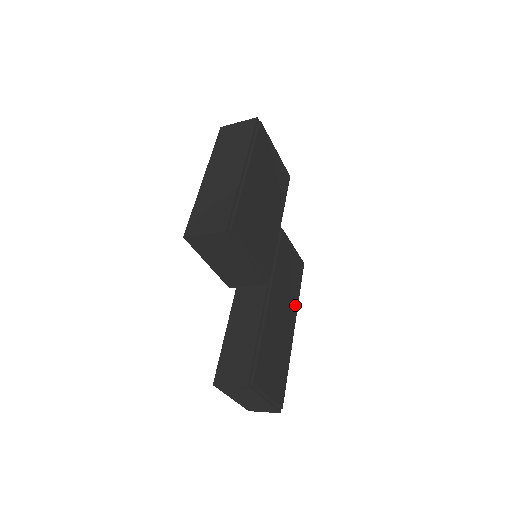
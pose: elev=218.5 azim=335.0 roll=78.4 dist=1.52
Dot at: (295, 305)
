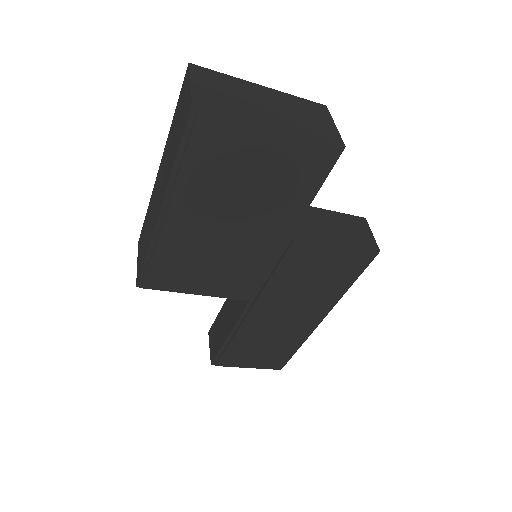
Dot at: (328, 303)
